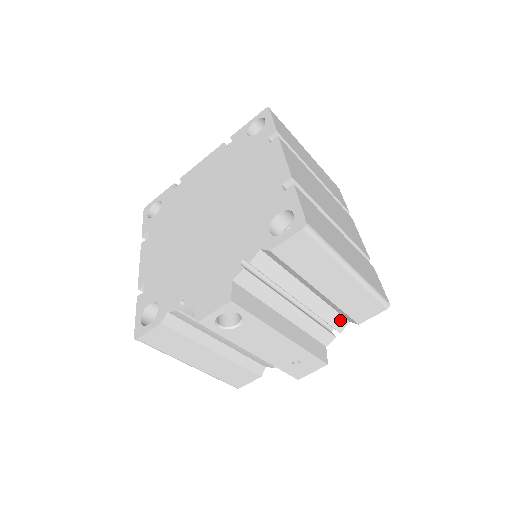
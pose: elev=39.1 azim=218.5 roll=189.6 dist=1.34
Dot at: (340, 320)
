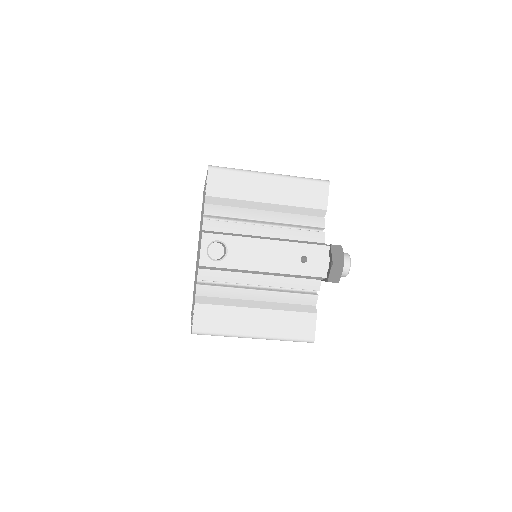
Dot at: (314, 219)
